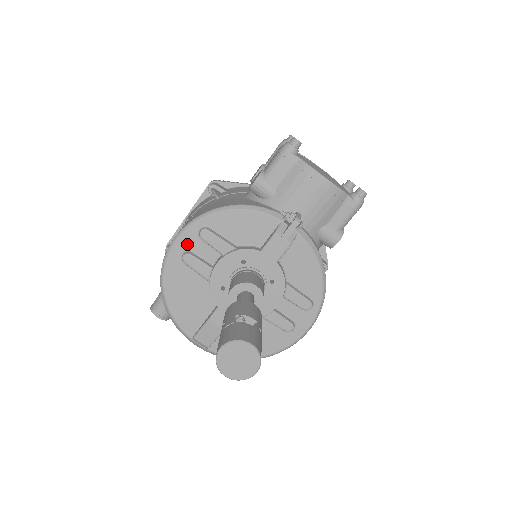
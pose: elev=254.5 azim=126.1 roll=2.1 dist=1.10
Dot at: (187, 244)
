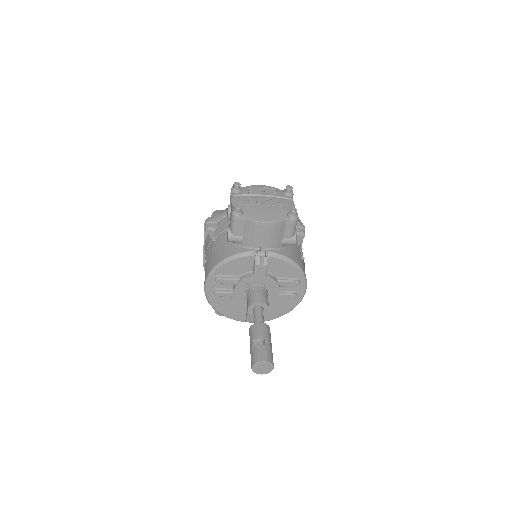
Dot at: (213, 287)
